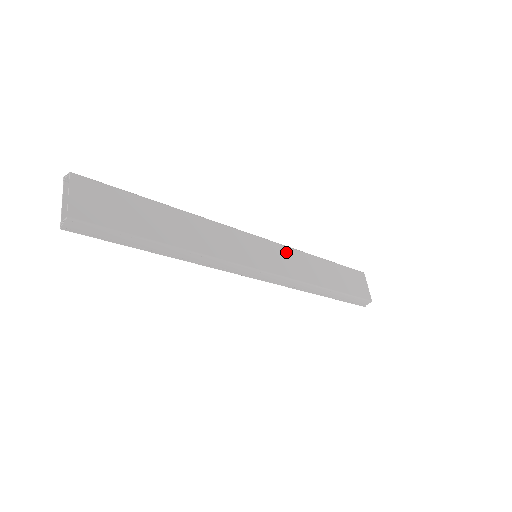
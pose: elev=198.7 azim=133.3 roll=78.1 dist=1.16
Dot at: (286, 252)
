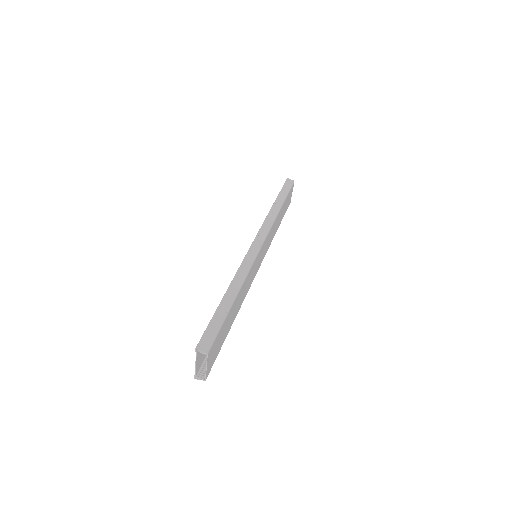
Dot at: (270, 234)
